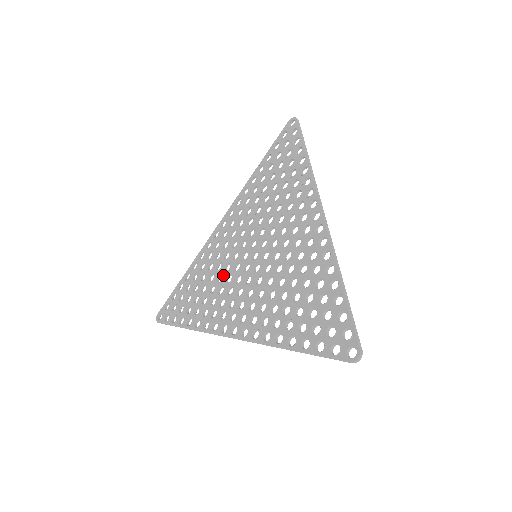
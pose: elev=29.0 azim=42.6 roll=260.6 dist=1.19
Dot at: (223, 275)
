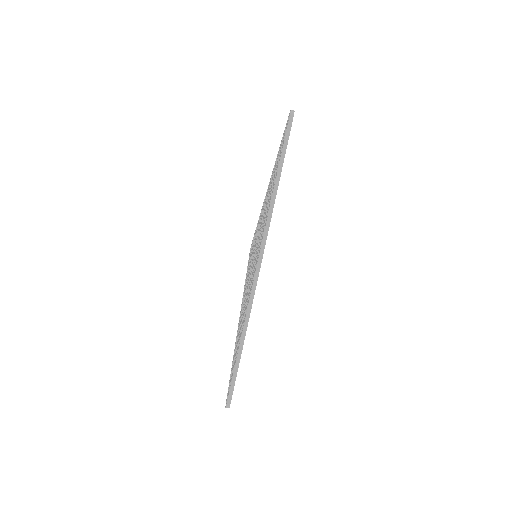
Dot at: occluded
